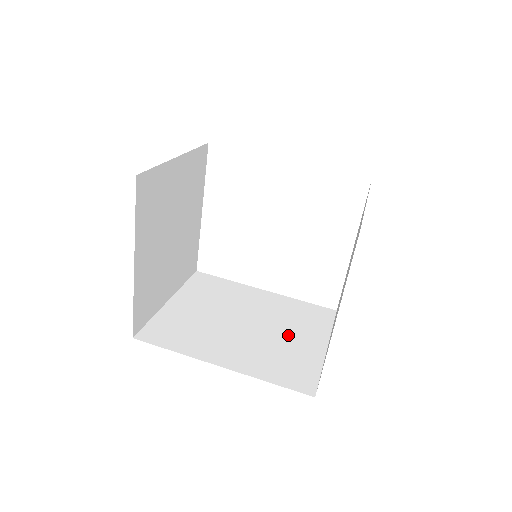
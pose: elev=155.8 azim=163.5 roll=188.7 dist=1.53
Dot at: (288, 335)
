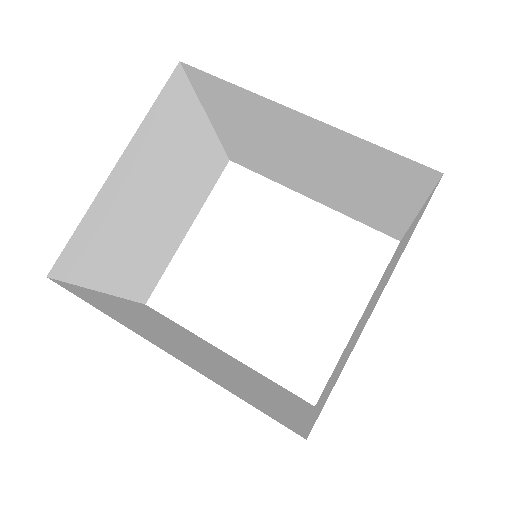
Dot at: (258, 386)
